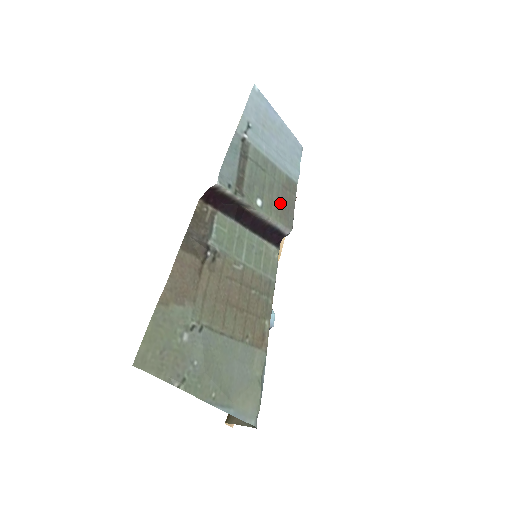
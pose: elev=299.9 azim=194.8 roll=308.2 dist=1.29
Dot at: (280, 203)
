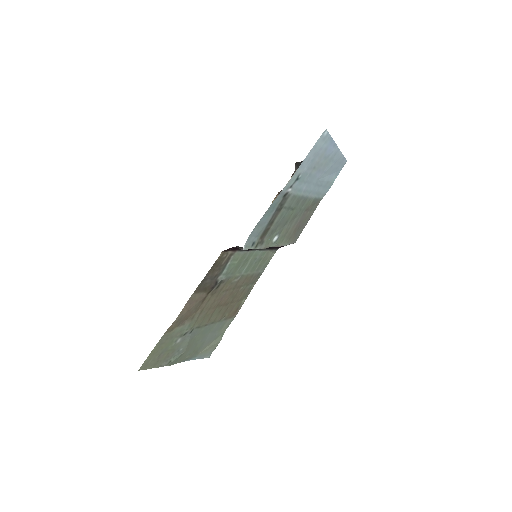
Dot at: (295, 227)
